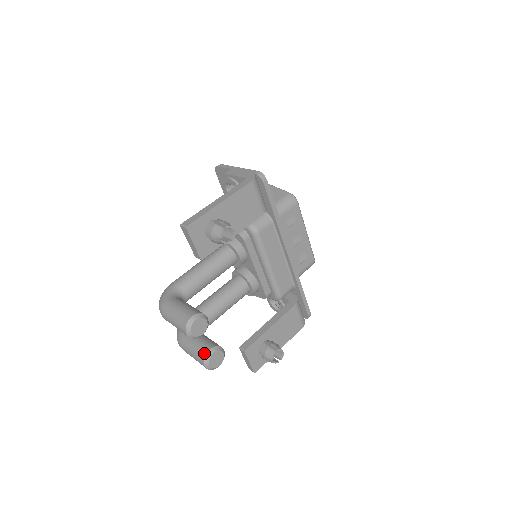
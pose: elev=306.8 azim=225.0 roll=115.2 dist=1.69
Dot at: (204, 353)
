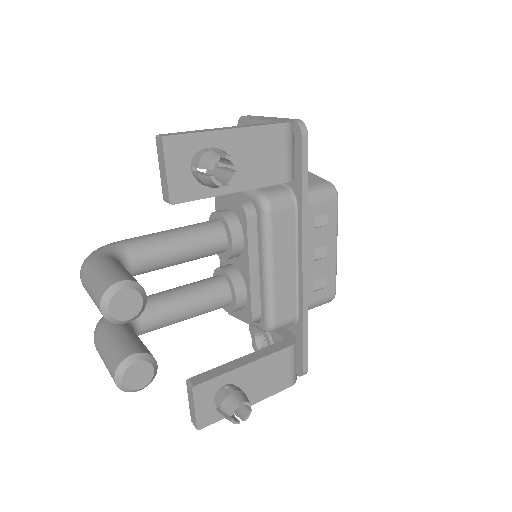
Dot at: (121, 357)
